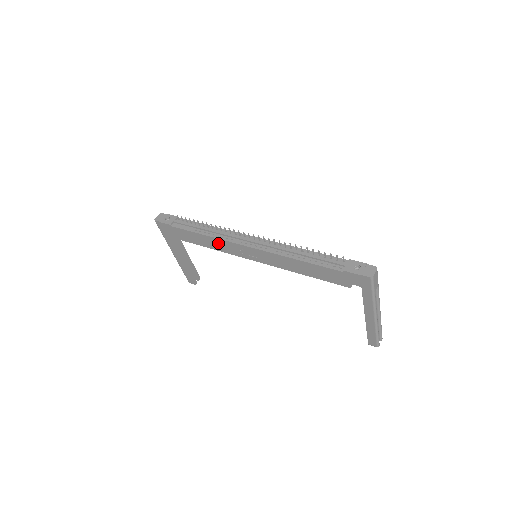
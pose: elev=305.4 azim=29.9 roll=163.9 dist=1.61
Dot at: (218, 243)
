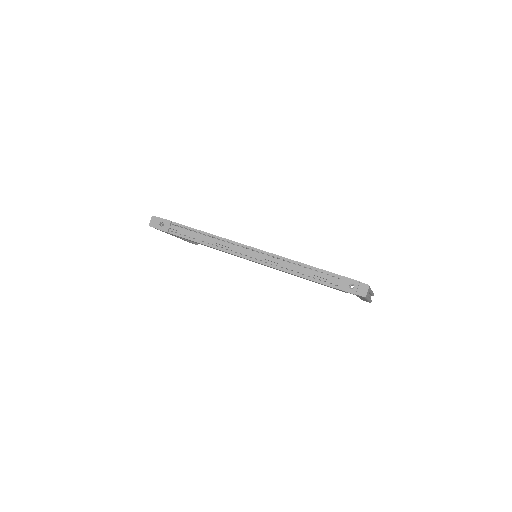
Dot at: occluded
